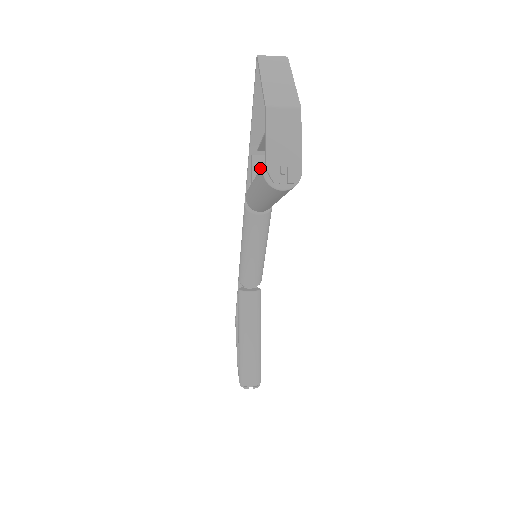
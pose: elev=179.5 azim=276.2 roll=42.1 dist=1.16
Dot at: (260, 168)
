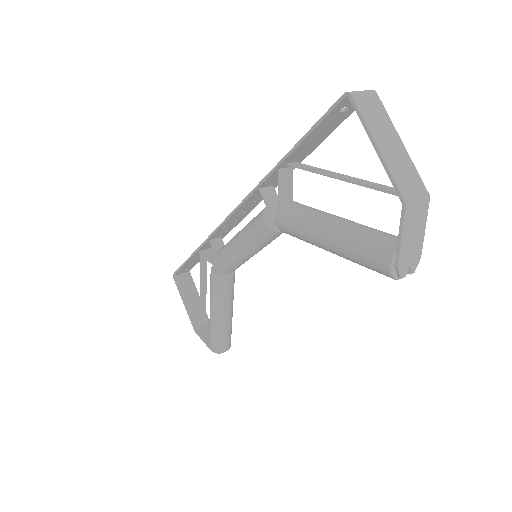
Dot at: (286, 183)
